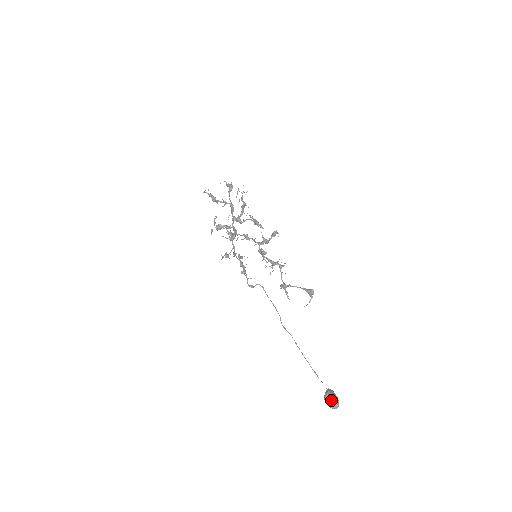
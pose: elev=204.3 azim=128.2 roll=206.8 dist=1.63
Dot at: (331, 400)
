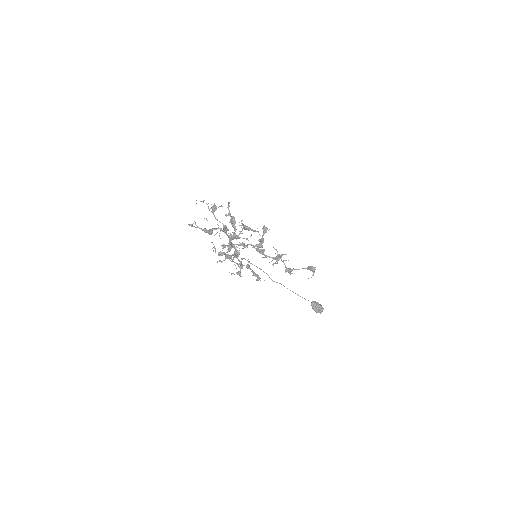
Dot at: (320, 310)
